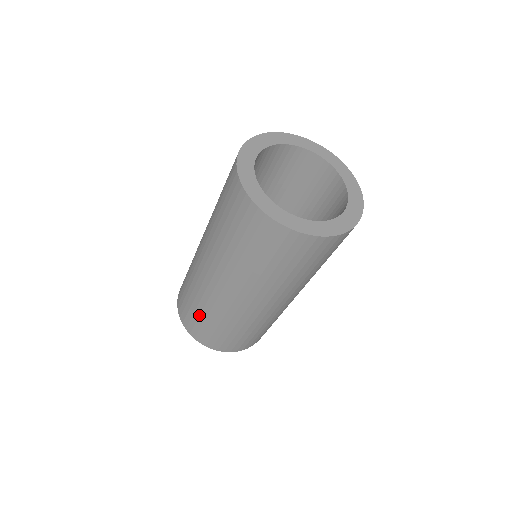
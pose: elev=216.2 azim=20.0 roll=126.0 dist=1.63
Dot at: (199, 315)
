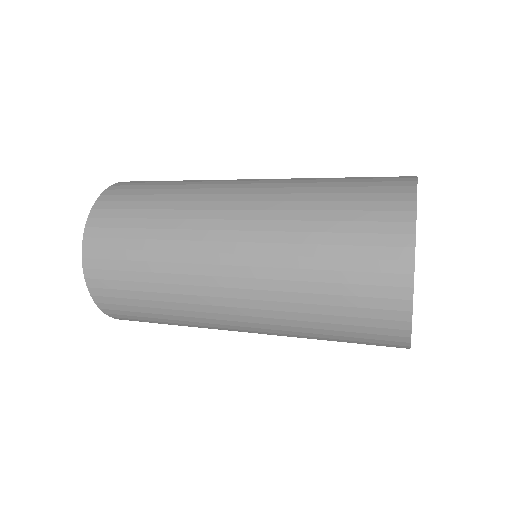
Dot at: (144, 299)
